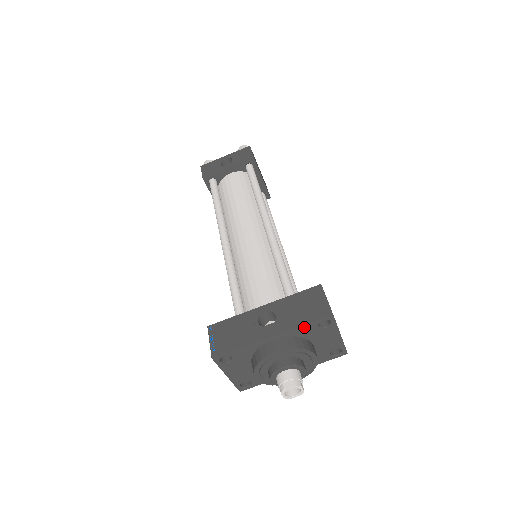
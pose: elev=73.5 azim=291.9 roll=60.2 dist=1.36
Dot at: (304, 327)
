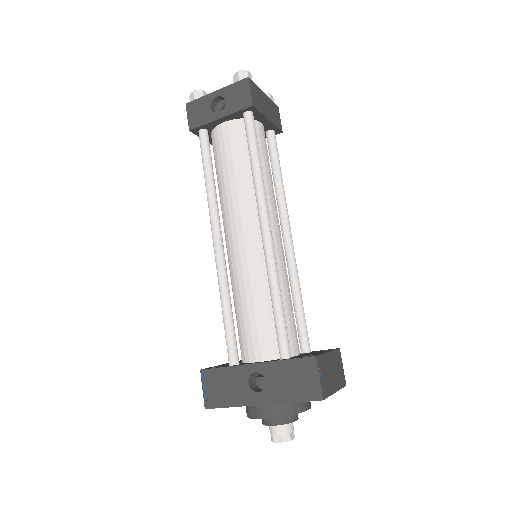
Dot at: (293, 401)
